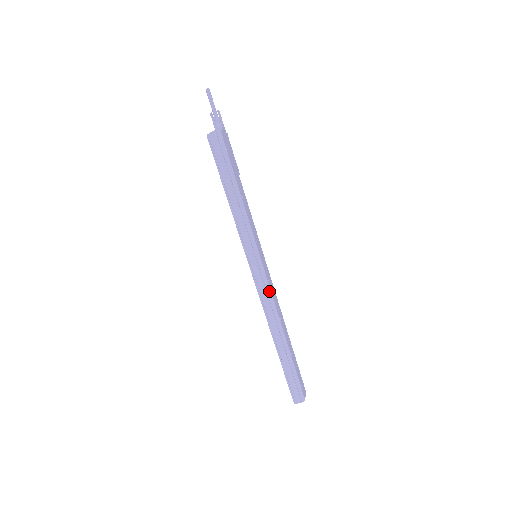
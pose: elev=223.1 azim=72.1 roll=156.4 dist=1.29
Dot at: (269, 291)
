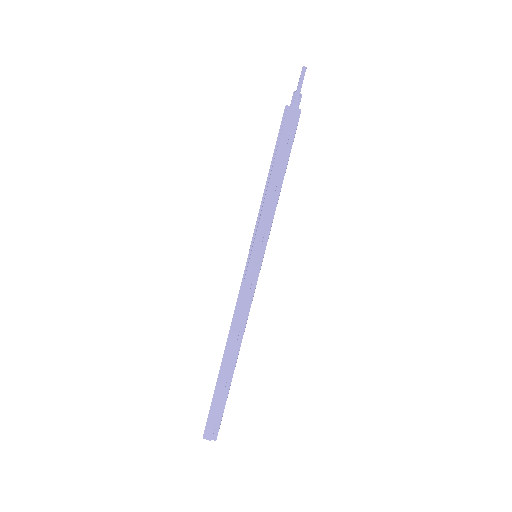
Dot at: (251, 299)
